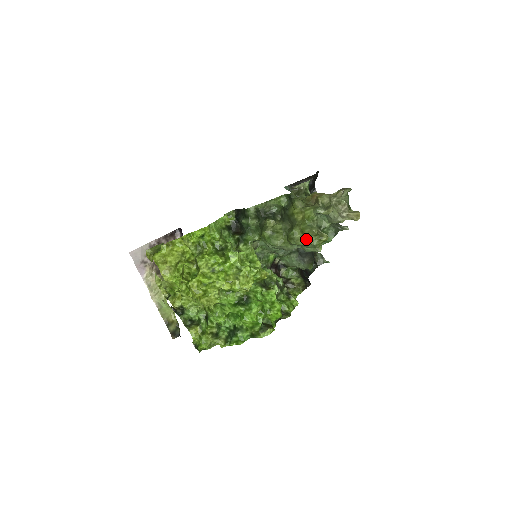
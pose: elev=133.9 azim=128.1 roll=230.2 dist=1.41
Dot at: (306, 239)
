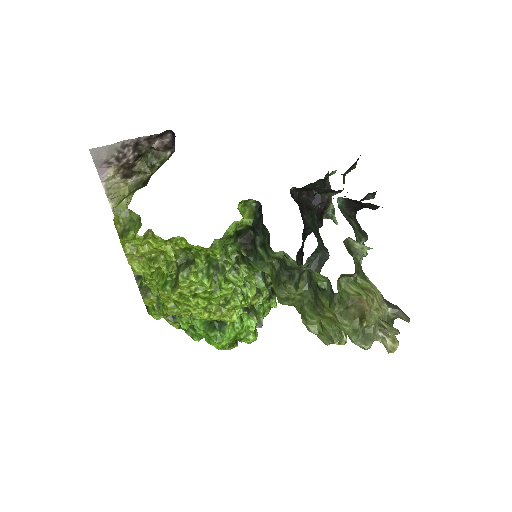
Dot at: (321, 334)
